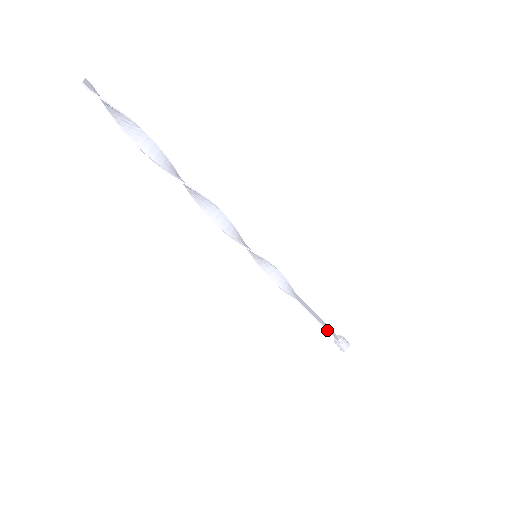
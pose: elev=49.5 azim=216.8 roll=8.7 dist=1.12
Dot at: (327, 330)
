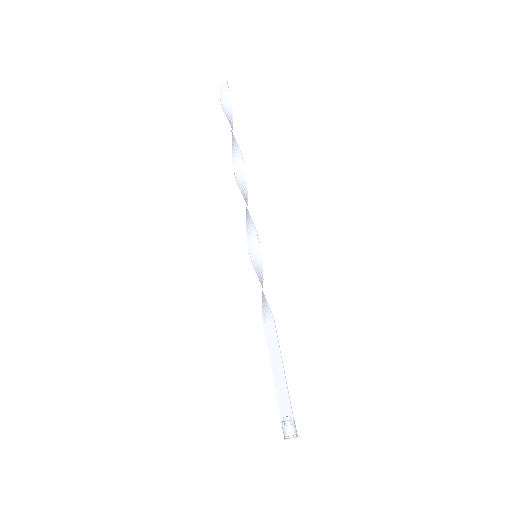
Dot at: (287, 387)
